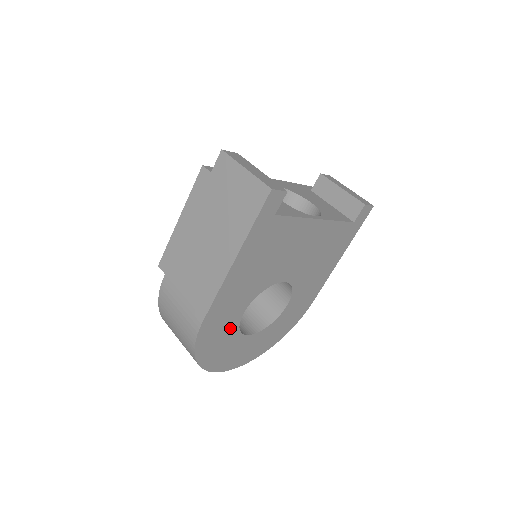
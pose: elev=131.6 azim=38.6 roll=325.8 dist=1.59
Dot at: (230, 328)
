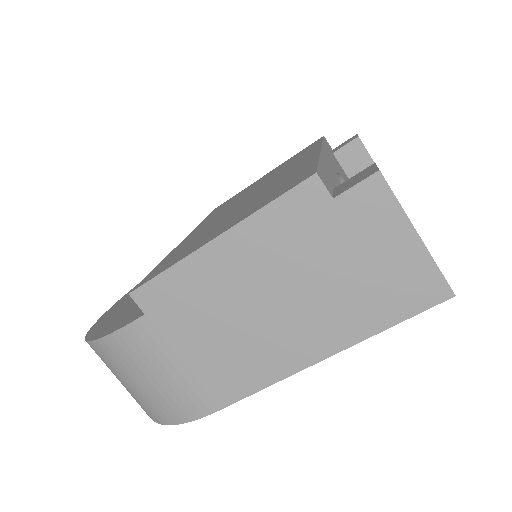
Dot at: occluded
